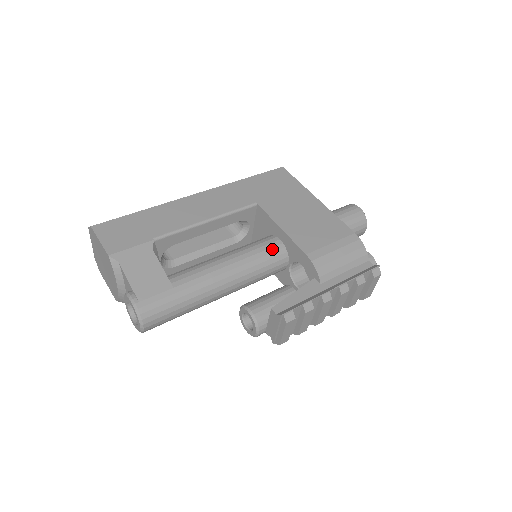
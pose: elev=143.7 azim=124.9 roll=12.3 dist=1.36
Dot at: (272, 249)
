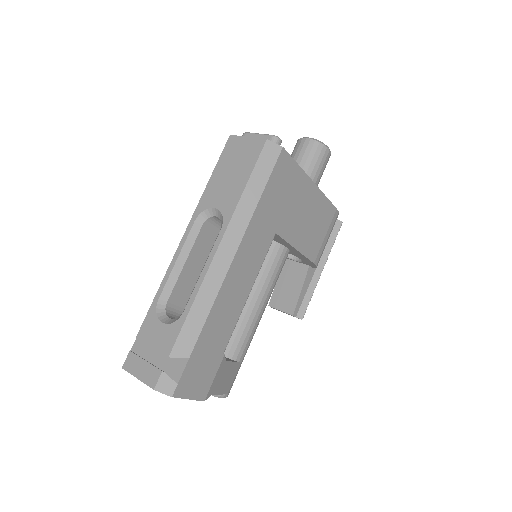
Dot at: (284, 263)
